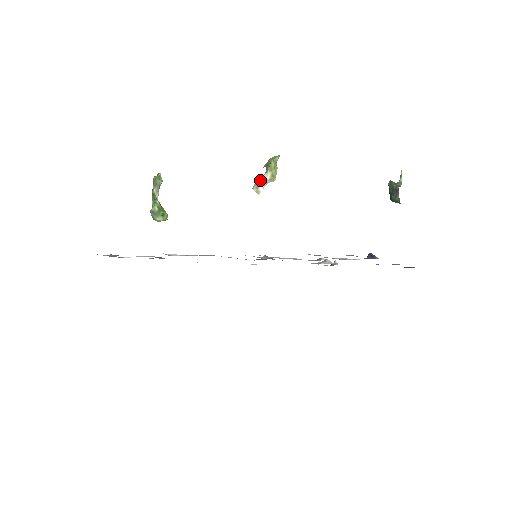
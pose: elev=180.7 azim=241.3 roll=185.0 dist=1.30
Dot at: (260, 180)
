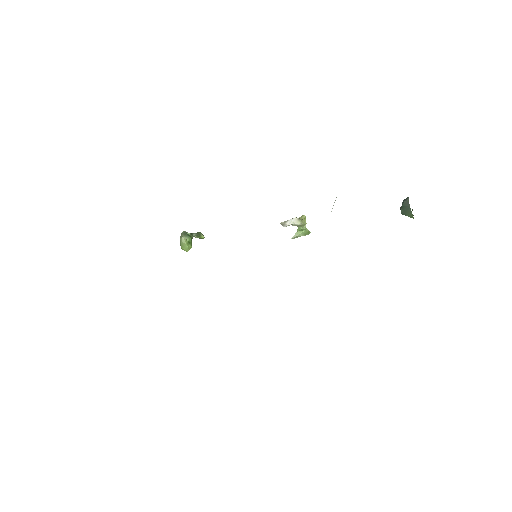
Dot at: (289, 220)
